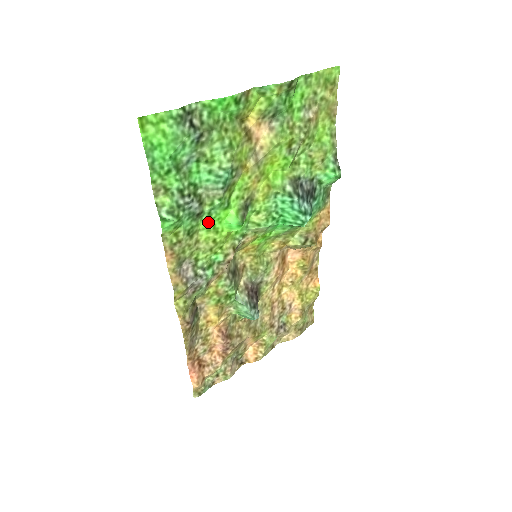
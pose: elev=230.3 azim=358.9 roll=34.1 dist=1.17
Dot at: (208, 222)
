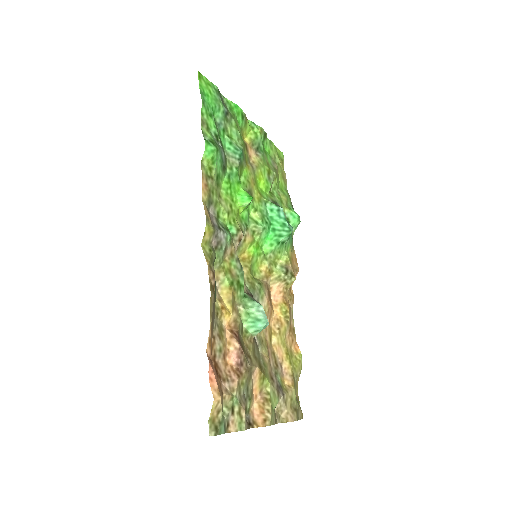
Dot at: (227, 185)
